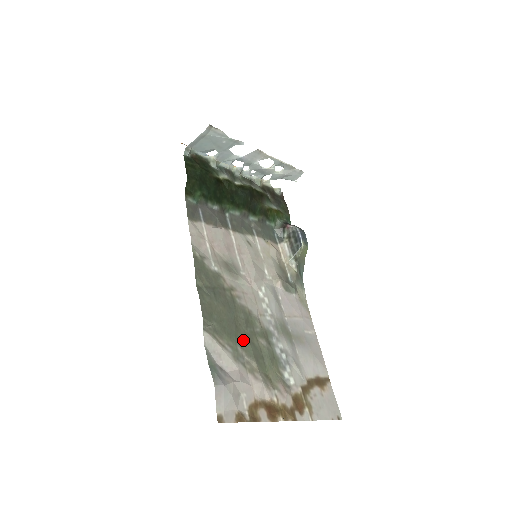
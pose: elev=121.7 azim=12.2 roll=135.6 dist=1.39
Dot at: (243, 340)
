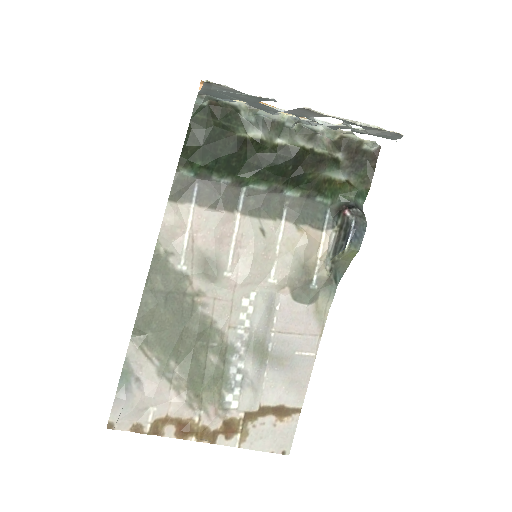
Dot at: (184, 354)
